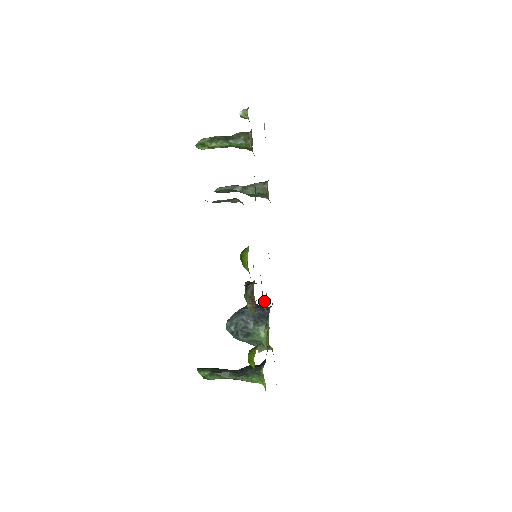
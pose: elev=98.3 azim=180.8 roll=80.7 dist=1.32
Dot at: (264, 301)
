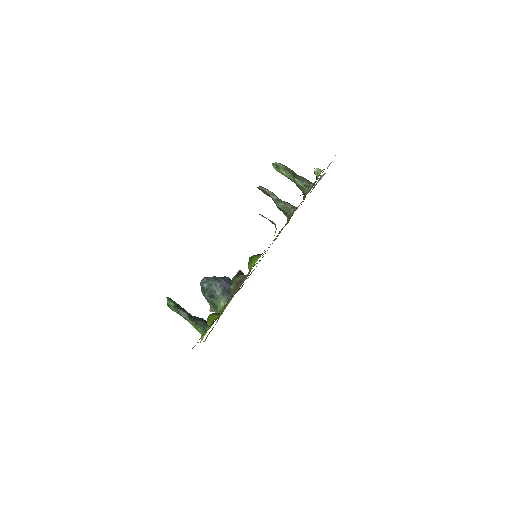
Dot at: occluded
